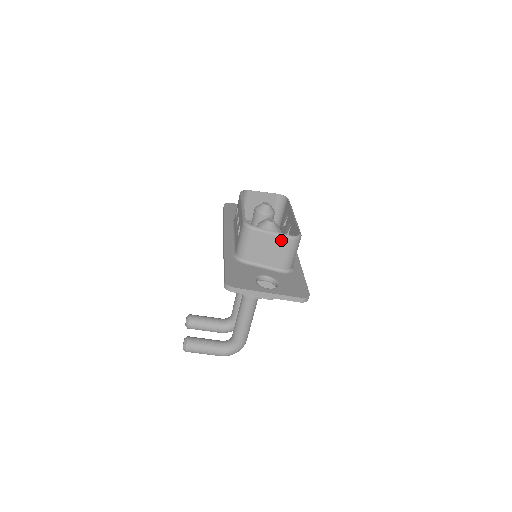
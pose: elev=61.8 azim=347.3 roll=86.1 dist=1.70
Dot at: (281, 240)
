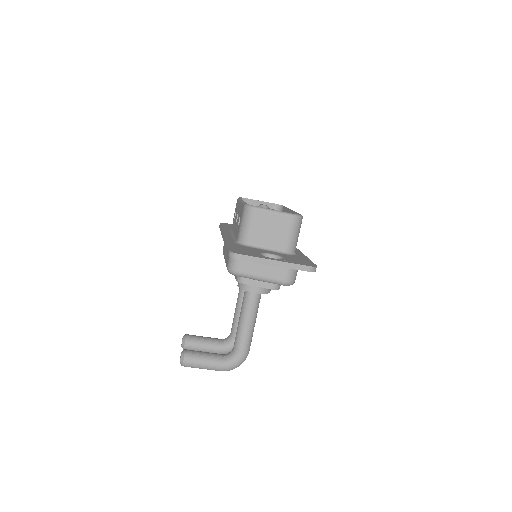
Dot at: (283, 218)
